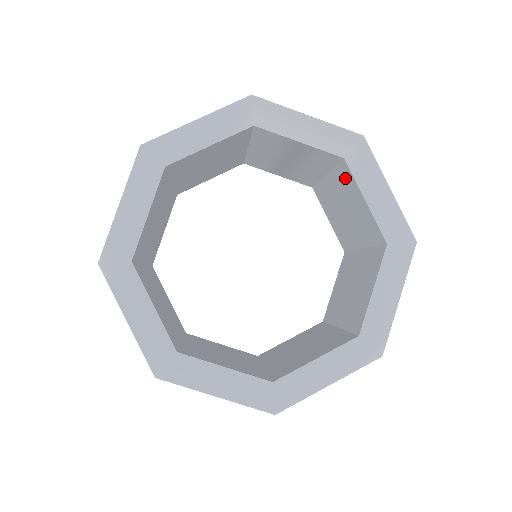
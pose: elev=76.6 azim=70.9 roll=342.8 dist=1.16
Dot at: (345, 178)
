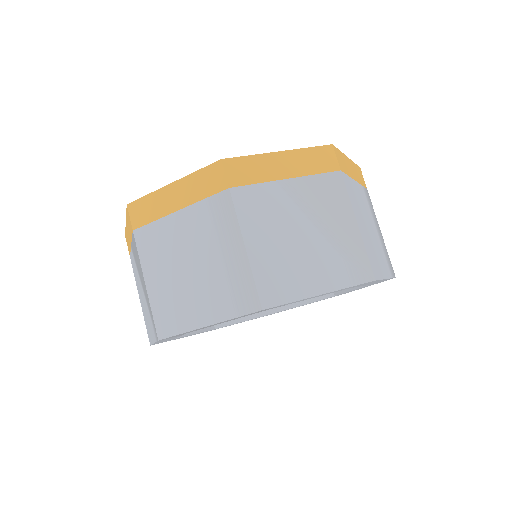
Dot at: occluded
